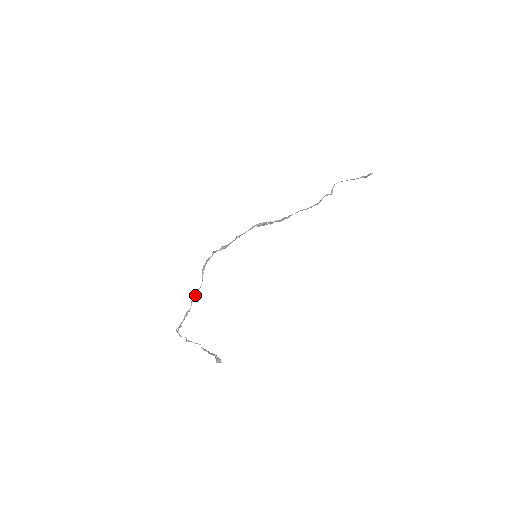
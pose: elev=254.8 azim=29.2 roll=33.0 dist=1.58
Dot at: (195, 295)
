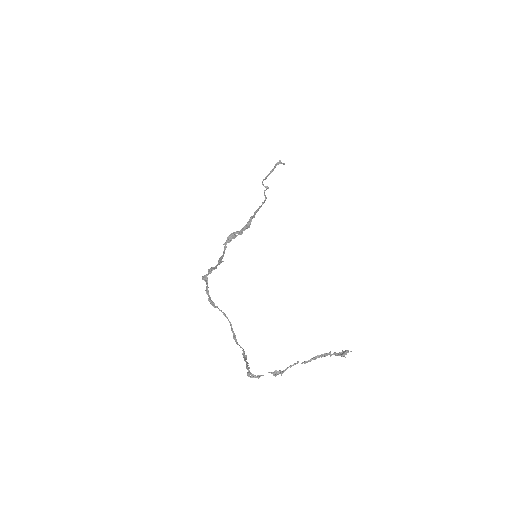
Dot at: (233, 335)
